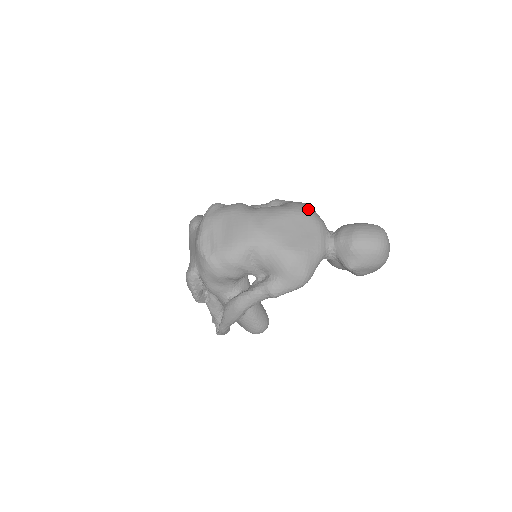
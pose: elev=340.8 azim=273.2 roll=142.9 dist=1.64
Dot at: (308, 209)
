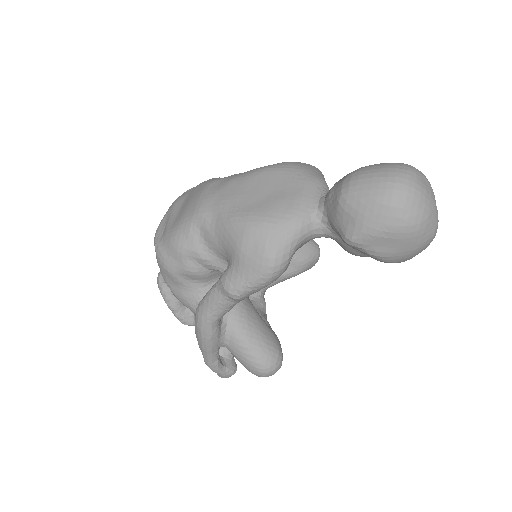
Dot at: (296, 164)
